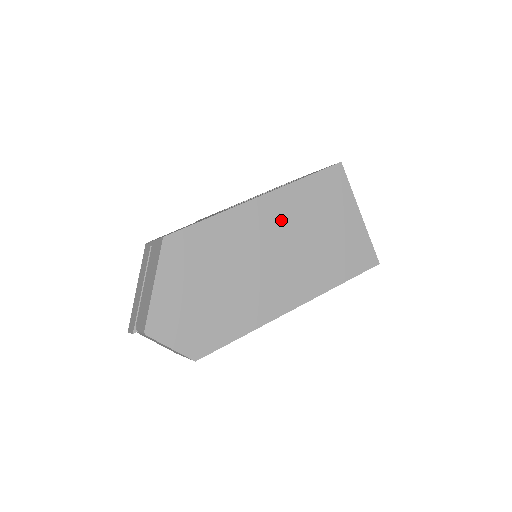
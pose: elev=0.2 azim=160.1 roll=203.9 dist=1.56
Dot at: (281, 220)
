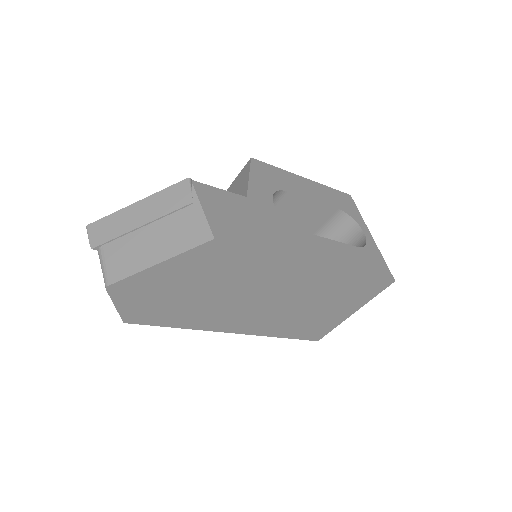
Dot at: (308, 286)
